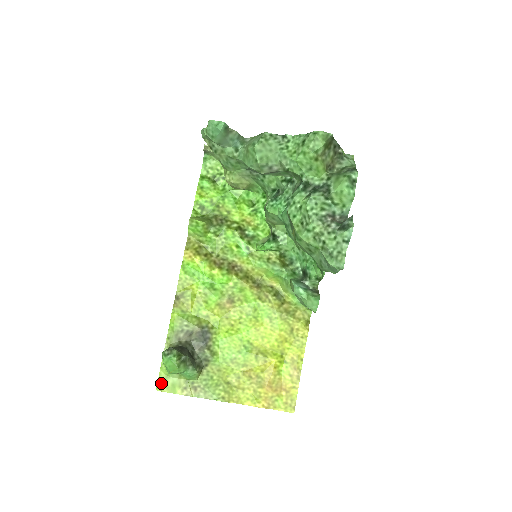
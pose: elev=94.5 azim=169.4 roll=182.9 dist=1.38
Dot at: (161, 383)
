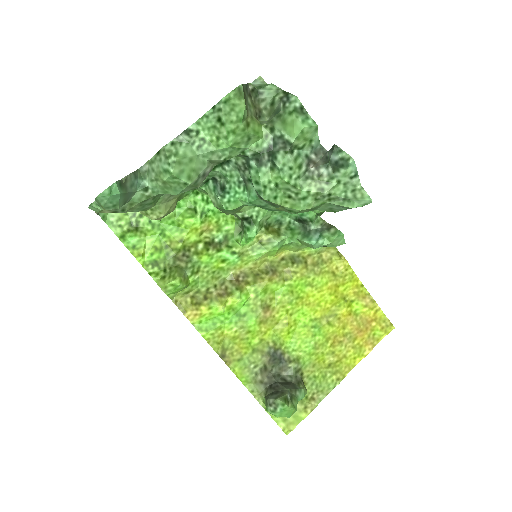
Dot at: (285, 426)
